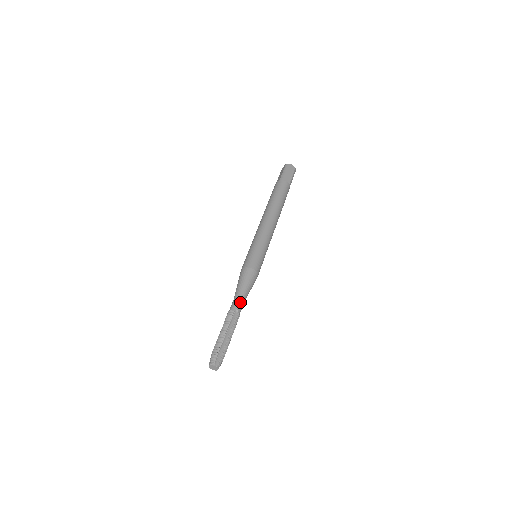
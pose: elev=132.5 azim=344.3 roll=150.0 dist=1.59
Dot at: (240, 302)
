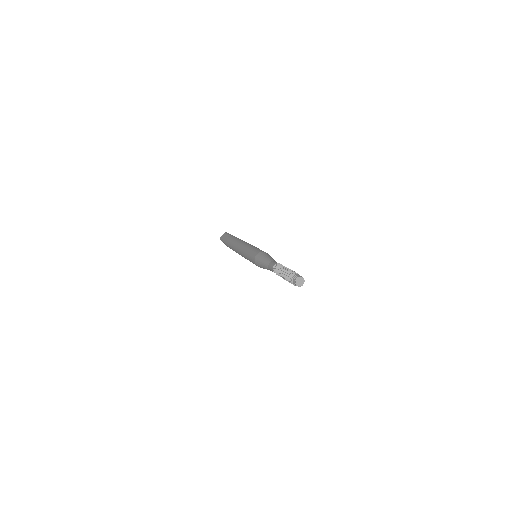
Dot at: occluded
